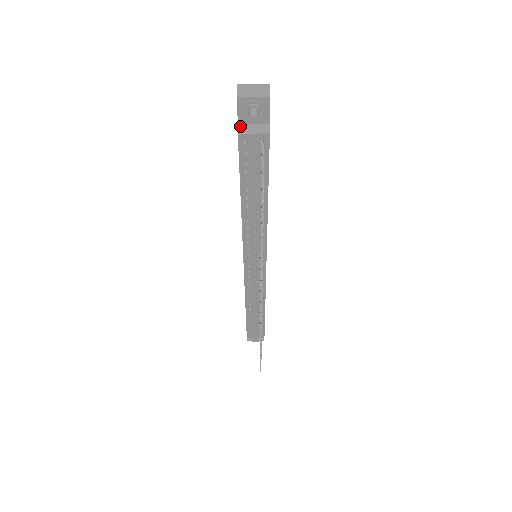
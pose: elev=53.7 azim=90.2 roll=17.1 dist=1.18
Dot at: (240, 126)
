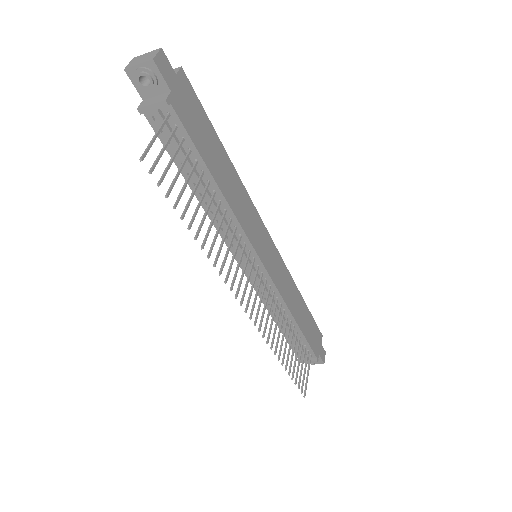
Dot at: (143, 101)
